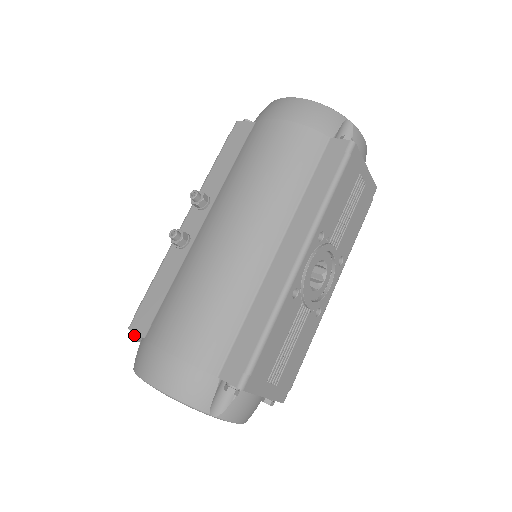
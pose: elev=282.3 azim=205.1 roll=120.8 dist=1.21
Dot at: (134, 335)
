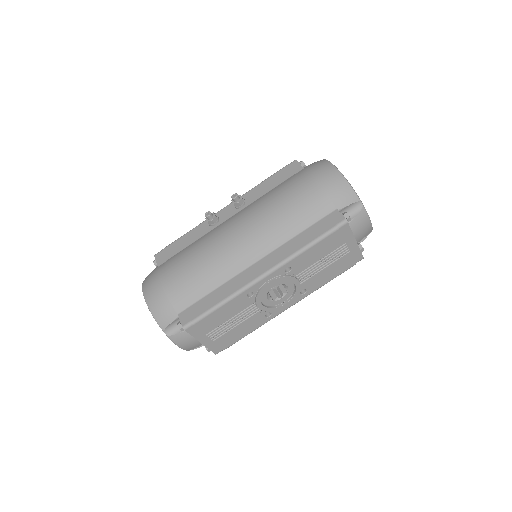
Dot at: occluded
